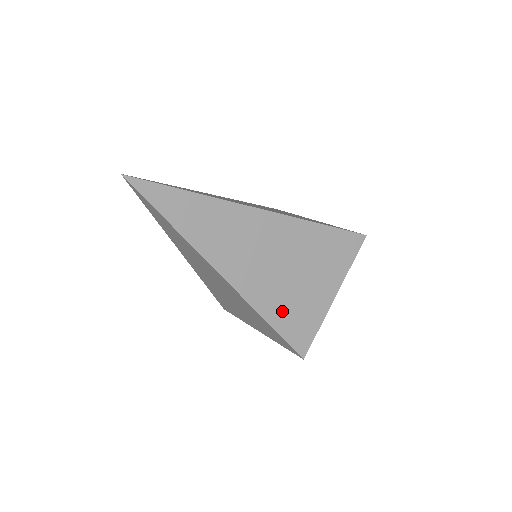
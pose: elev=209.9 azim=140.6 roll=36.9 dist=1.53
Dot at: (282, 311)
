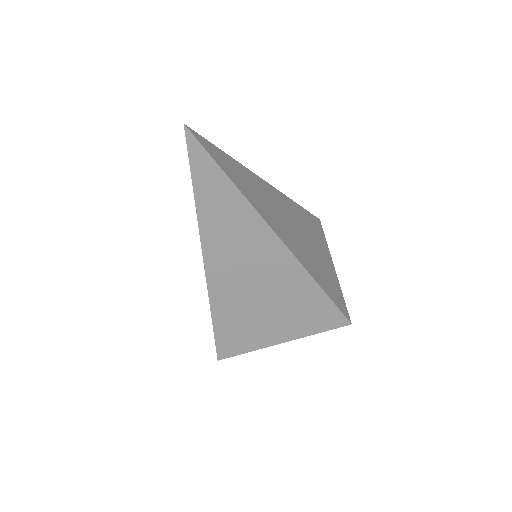
Dot at: (231, 320)
